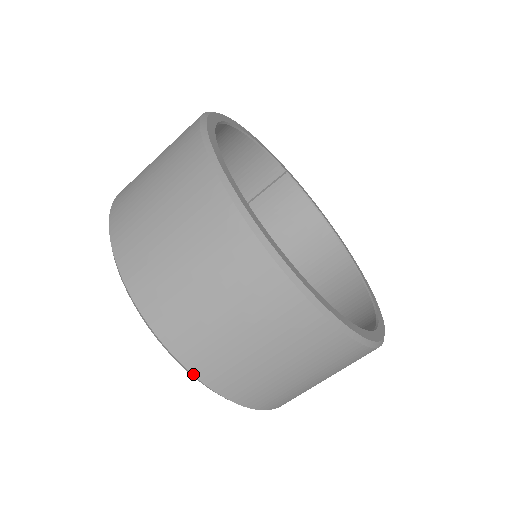
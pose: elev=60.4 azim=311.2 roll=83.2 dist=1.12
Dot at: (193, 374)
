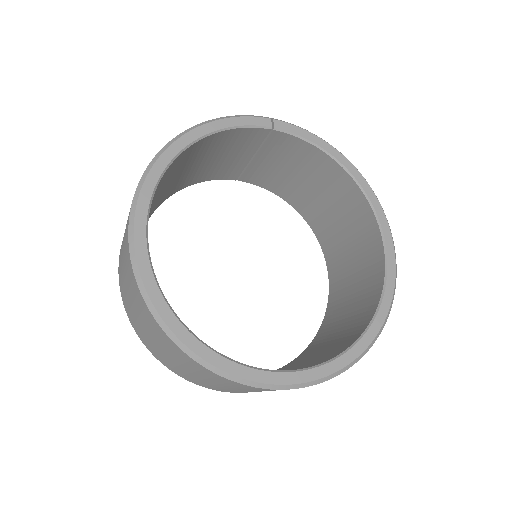
Dot at: occluded
